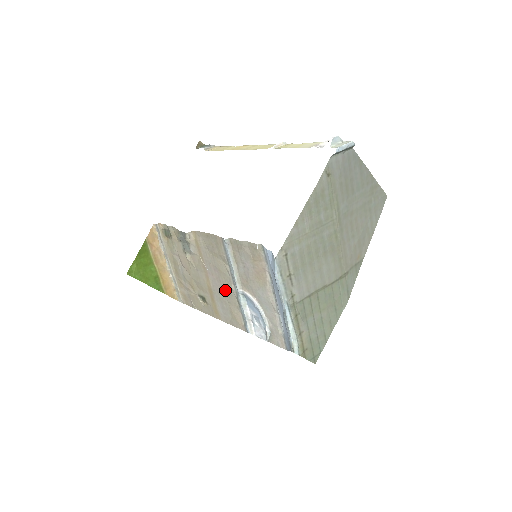
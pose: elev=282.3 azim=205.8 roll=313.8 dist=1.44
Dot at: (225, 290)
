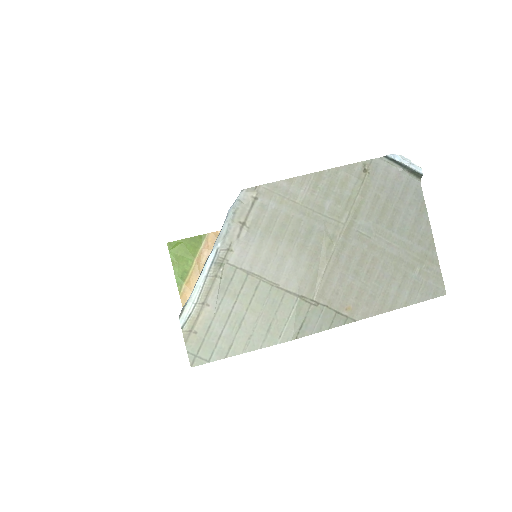
Dot at: occluded
